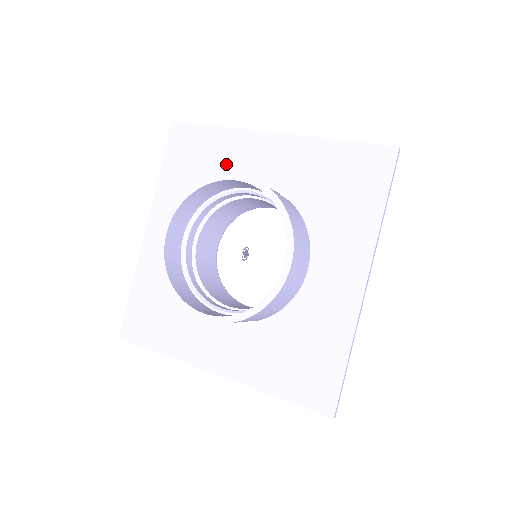
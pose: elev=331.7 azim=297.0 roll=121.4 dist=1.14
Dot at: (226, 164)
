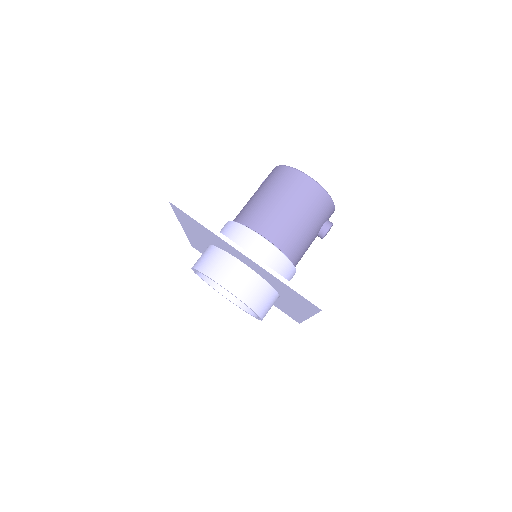
Dot at: (219, 243)
